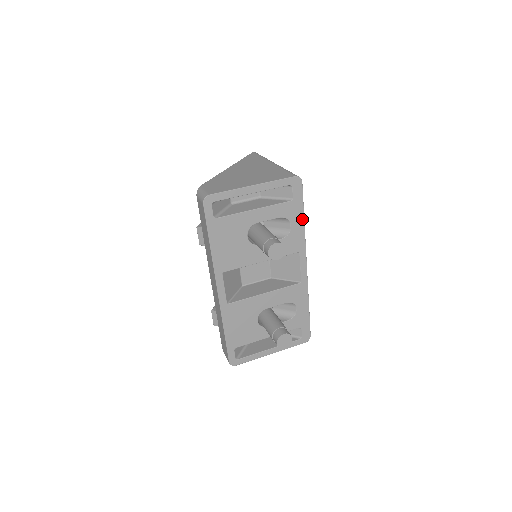
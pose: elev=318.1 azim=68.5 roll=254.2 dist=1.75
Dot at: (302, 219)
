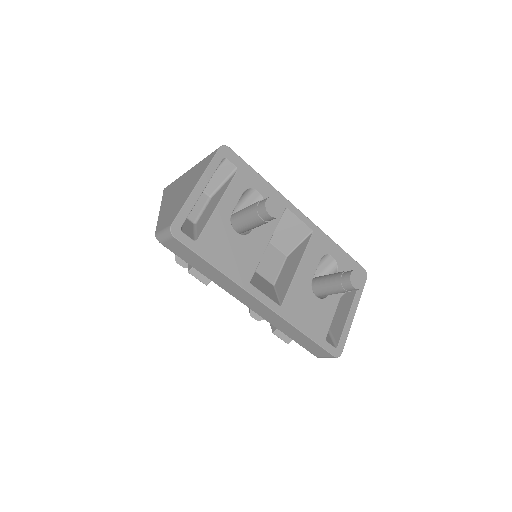
Dot at: (260, 178)
